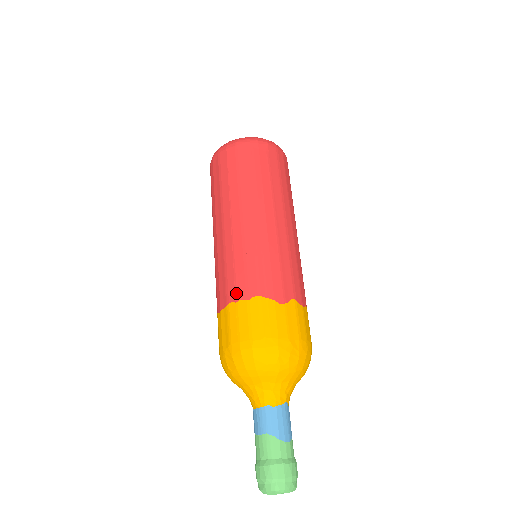
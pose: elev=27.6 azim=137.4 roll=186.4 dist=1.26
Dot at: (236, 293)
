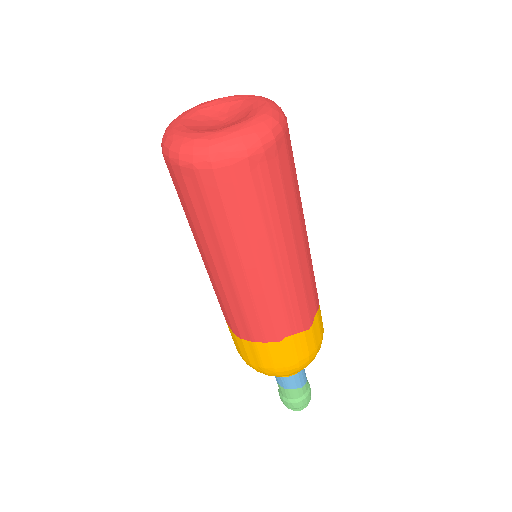
Dot at: (264, 337)
